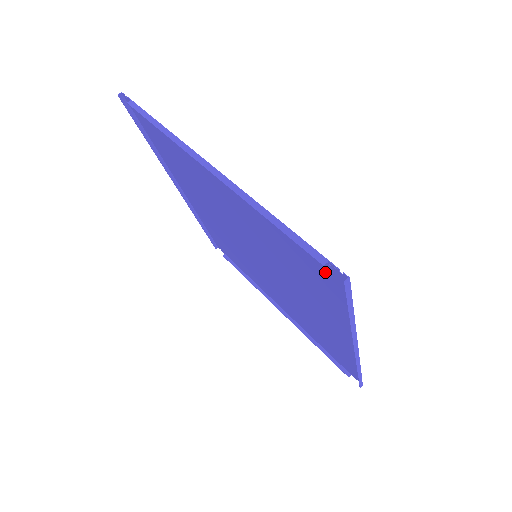
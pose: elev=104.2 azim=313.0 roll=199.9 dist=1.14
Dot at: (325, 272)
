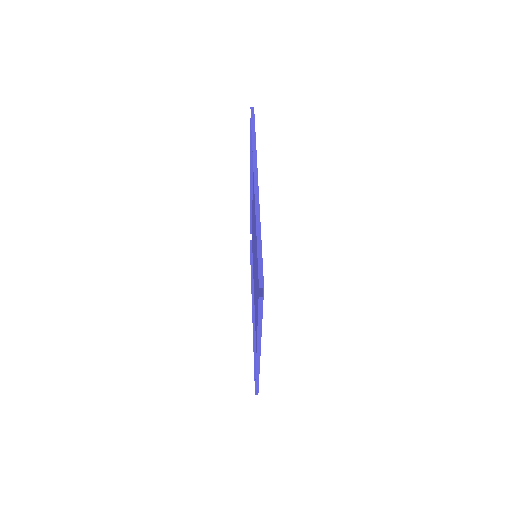
Dot at: occluded
